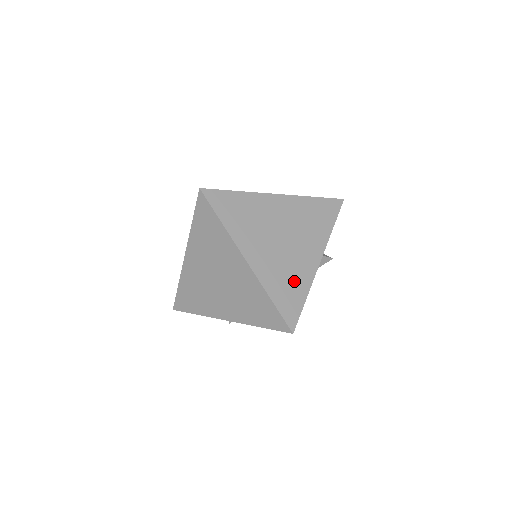
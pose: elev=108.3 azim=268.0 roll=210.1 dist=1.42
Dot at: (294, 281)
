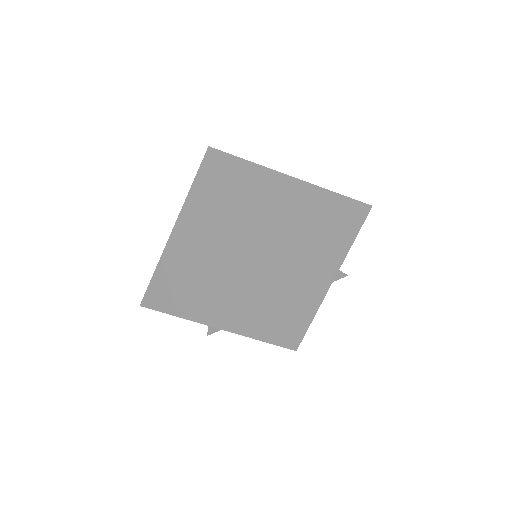
Dot at: (306, 285)
